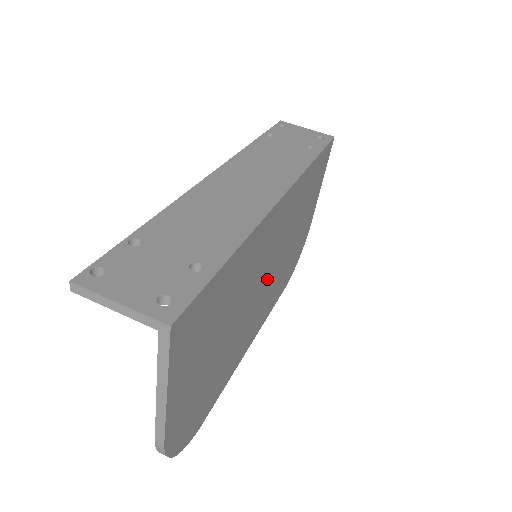
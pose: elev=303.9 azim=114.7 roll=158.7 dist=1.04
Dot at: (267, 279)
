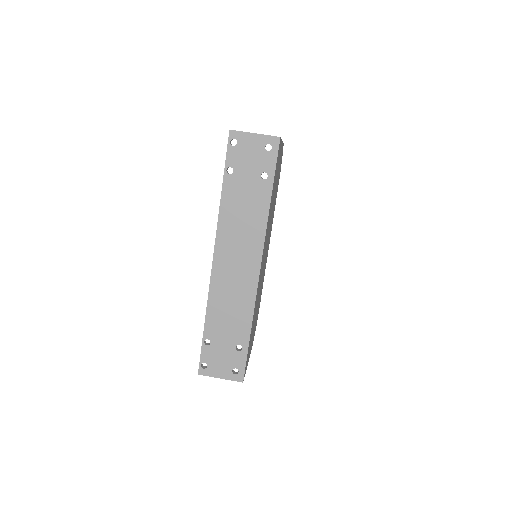
Dot at: occluded
